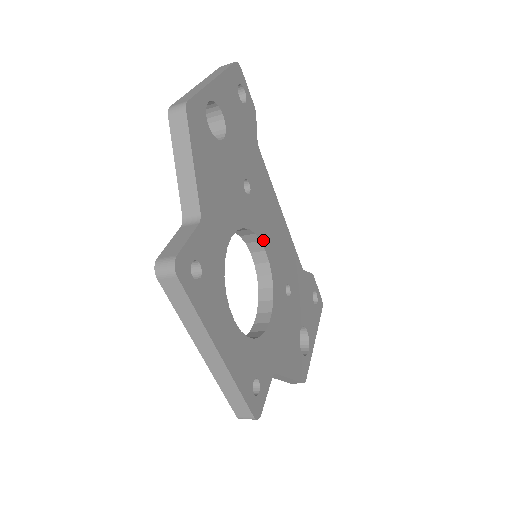
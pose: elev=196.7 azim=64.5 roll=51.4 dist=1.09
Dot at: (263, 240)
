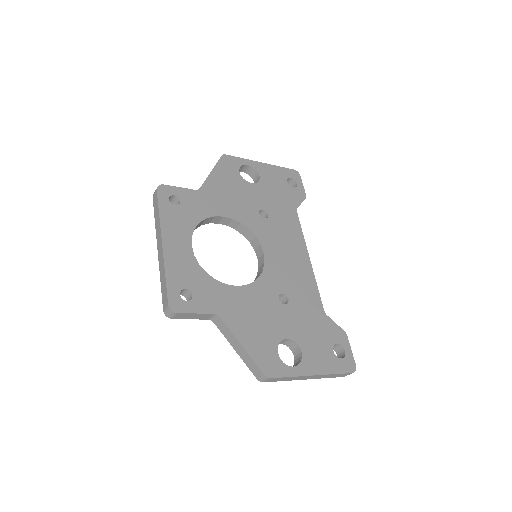
Dot at: (265, 247)
